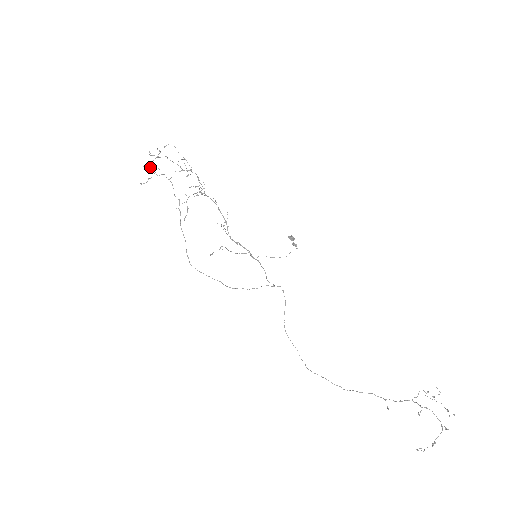
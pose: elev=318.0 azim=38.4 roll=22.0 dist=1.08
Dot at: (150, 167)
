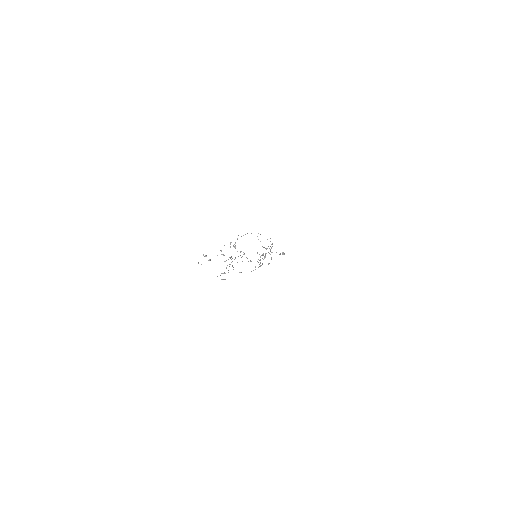
Dot at: occluded
